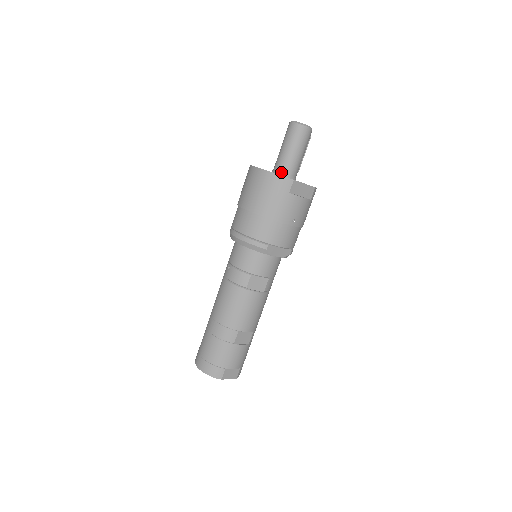
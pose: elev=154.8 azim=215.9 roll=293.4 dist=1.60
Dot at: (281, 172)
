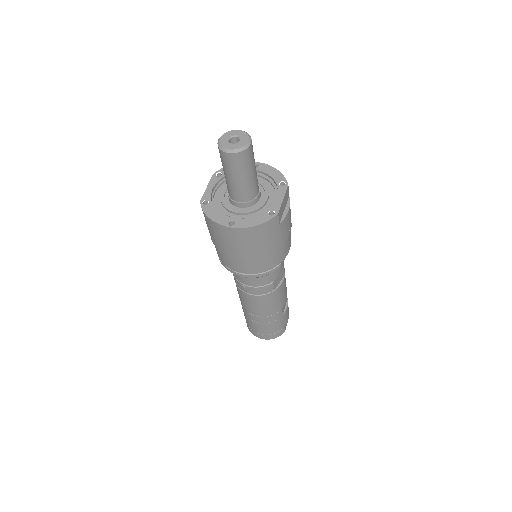
Dot at: (247, 201)
